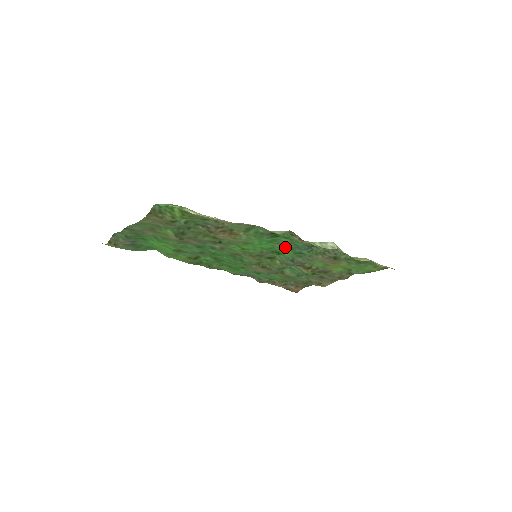
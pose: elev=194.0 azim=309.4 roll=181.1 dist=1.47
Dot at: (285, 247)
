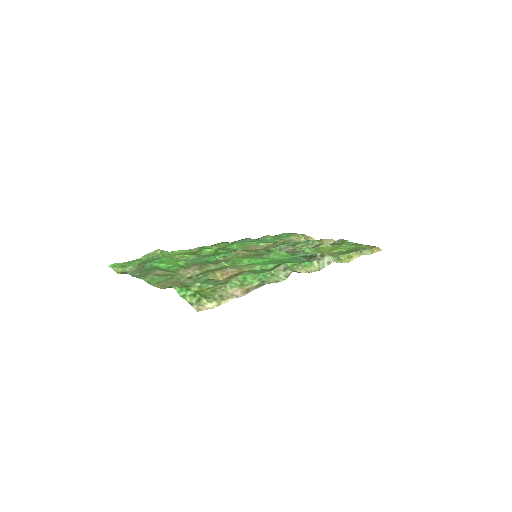
Dot at: (285, 259)
